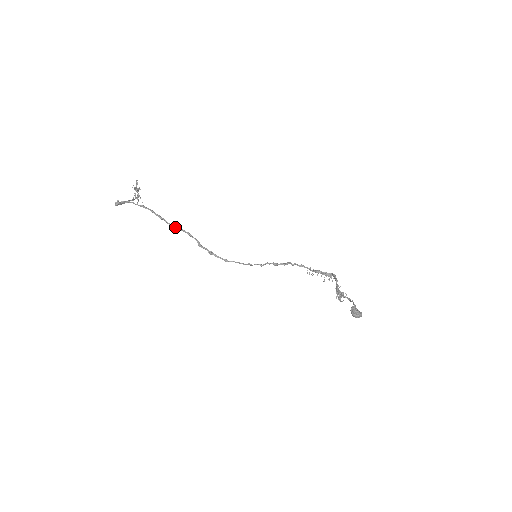
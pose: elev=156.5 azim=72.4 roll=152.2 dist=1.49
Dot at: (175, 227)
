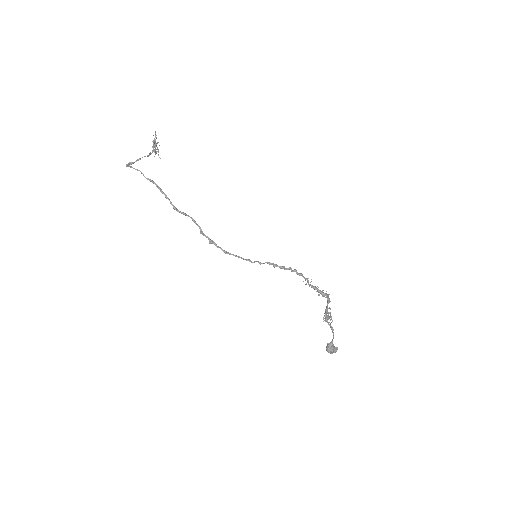
Dot at: (179, 211)
